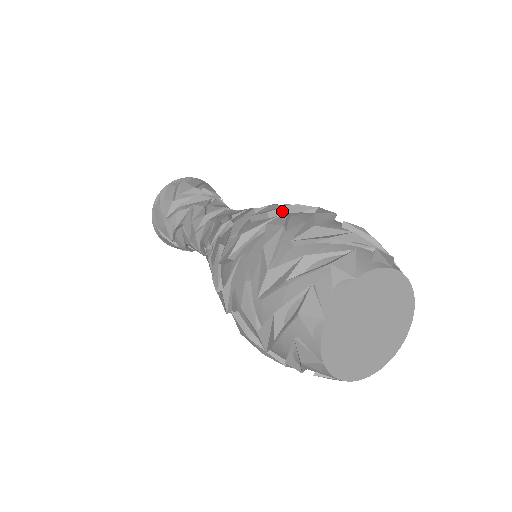
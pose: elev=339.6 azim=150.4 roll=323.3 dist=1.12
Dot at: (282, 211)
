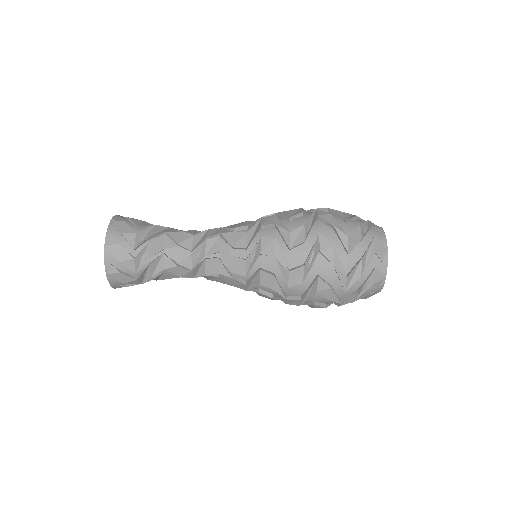
Dot at: (308, 234)
